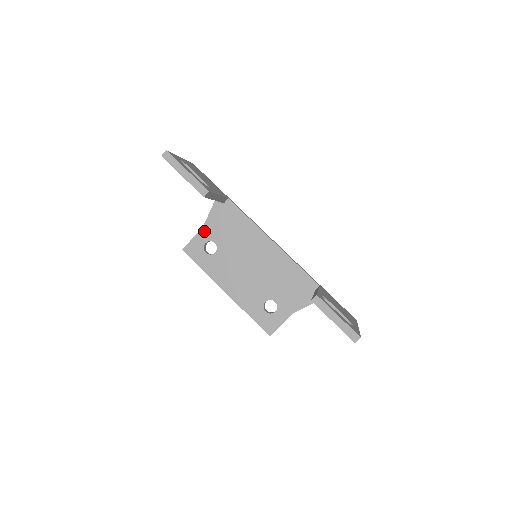
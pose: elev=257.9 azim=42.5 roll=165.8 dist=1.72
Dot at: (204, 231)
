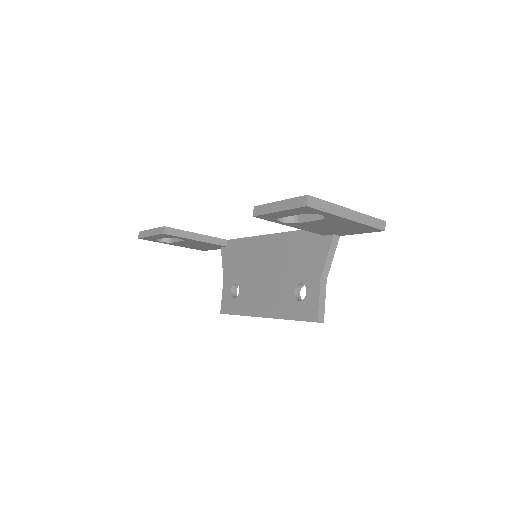
Dot at: (225, 282)
